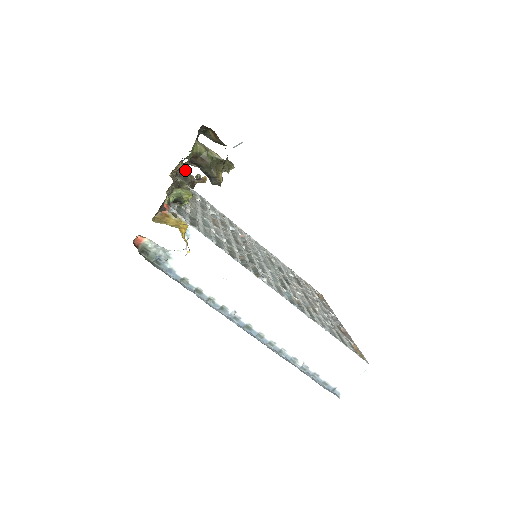
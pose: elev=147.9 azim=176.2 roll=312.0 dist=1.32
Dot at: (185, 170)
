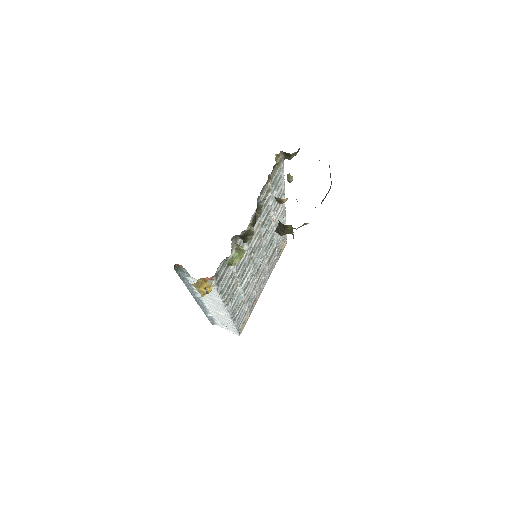
Dot at: occluded
